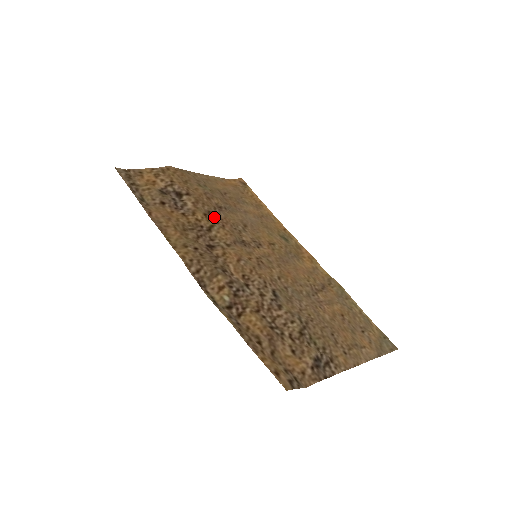
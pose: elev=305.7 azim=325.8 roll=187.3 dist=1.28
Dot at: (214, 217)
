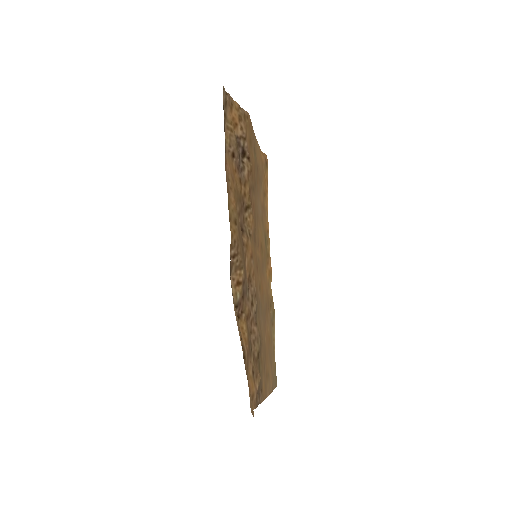
Dot at: (252, 196)
